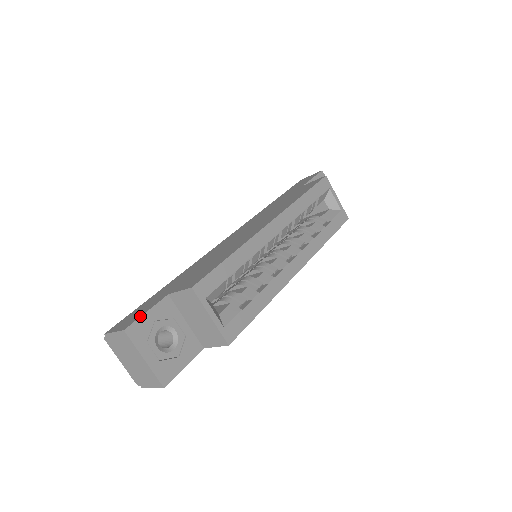
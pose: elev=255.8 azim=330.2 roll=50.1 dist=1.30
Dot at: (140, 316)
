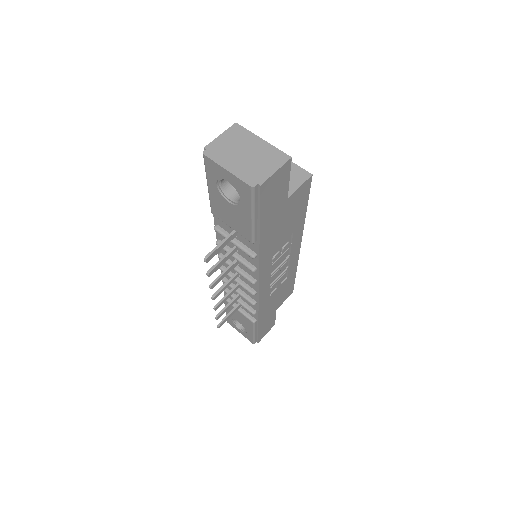
Dot at: occluded
